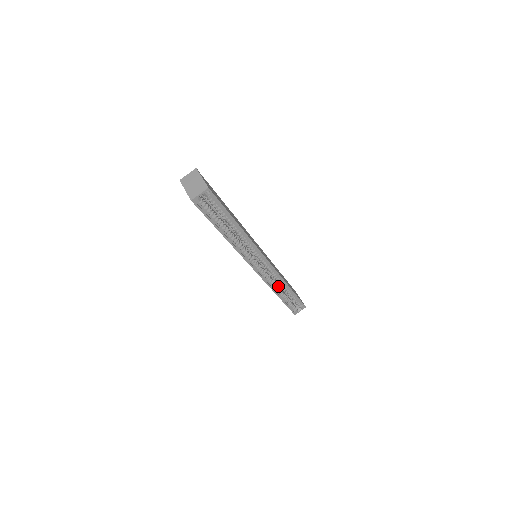
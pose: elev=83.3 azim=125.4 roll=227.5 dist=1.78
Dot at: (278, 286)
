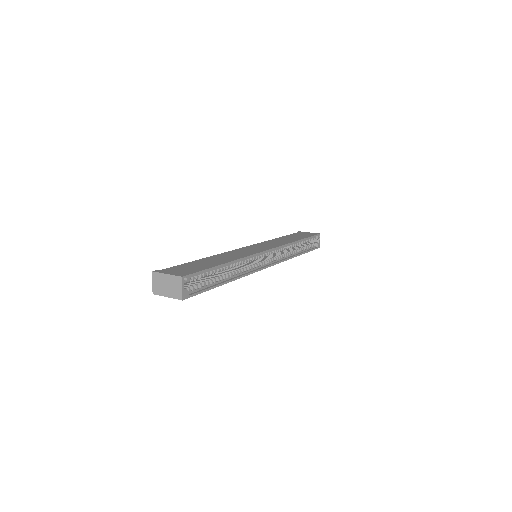
Dot at: (290, 249)
